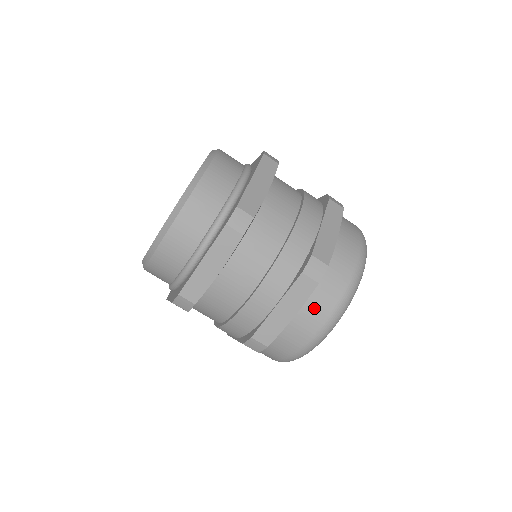
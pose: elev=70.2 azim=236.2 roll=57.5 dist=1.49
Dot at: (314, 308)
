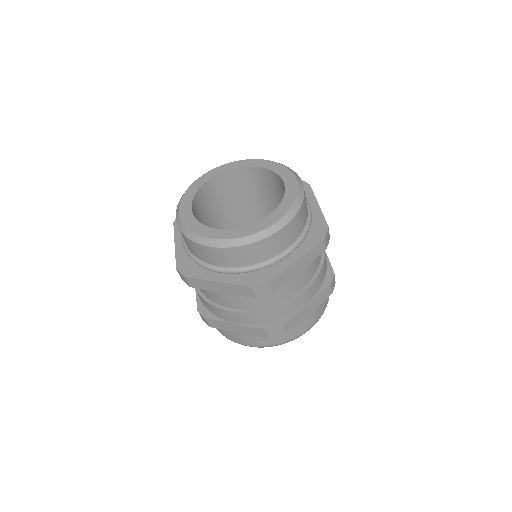
Dot at: (318, 310)
